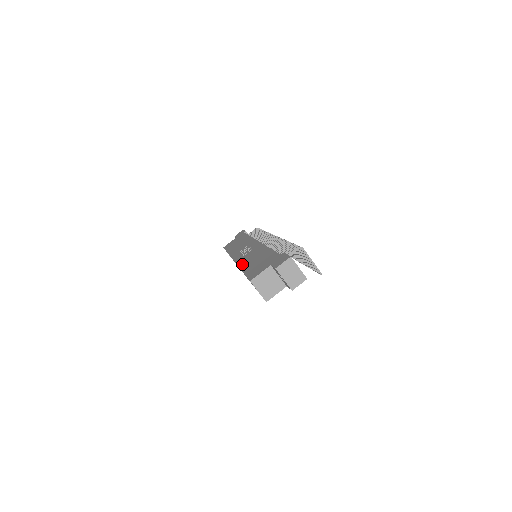
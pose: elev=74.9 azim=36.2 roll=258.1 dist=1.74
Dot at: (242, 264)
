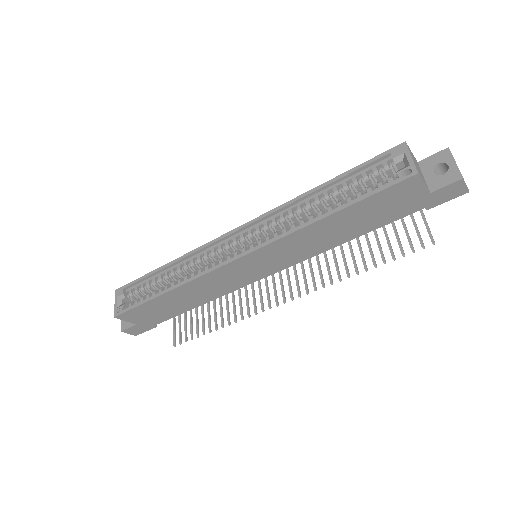
Dot at: (297, 201)
